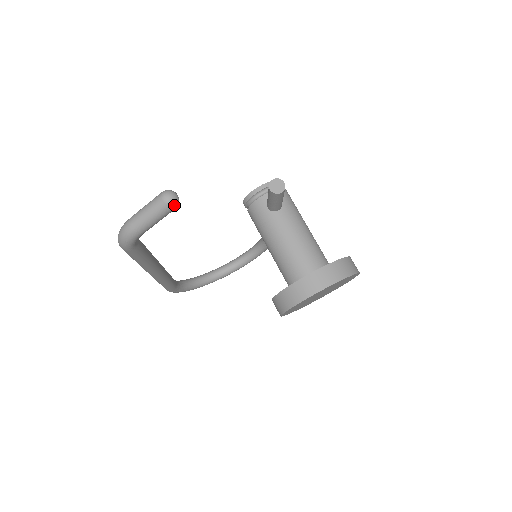
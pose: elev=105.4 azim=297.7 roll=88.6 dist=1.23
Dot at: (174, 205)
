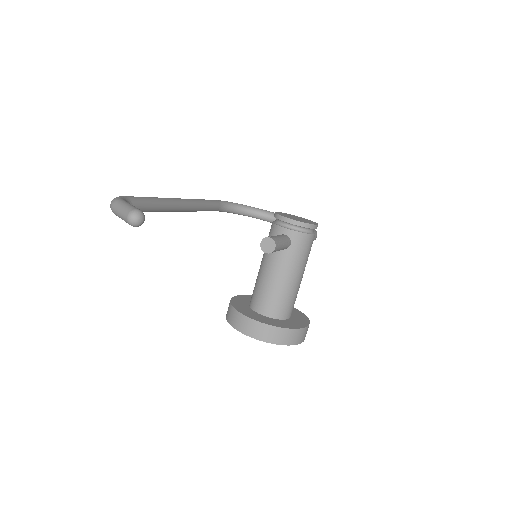
Dot at: (134, 226)
